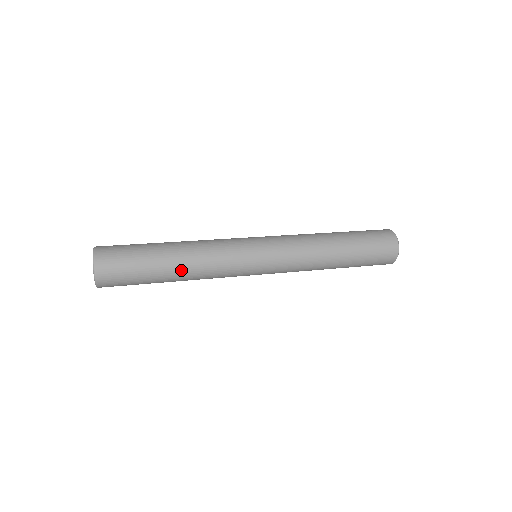
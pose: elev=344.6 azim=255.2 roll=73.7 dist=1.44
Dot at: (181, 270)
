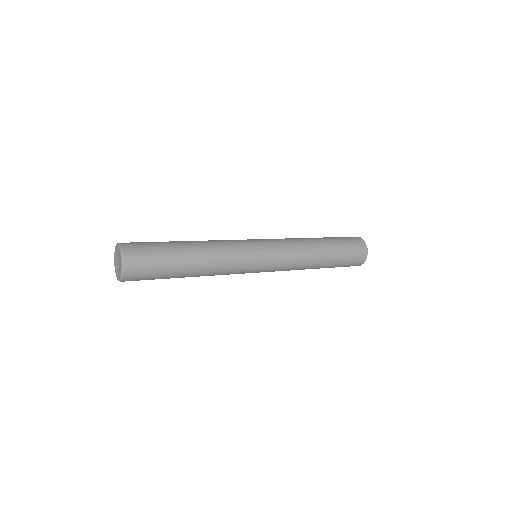
Dot at: (198, 268)
